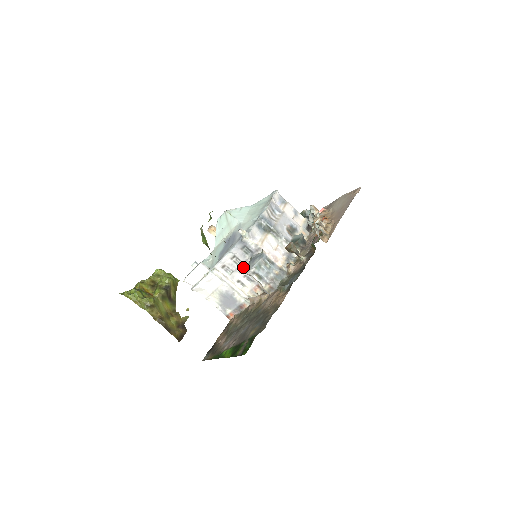
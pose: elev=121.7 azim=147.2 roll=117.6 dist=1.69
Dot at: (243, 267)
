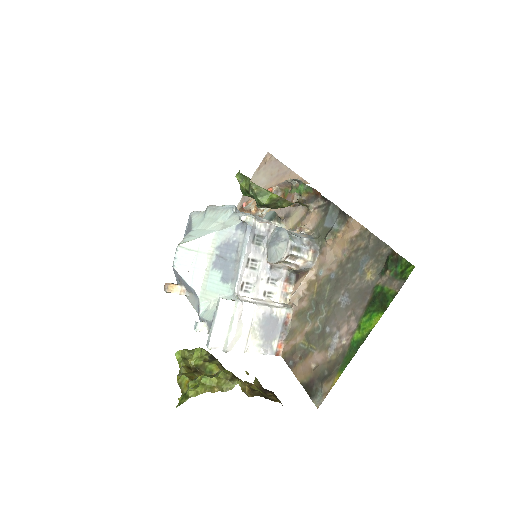
Dot at: (263, 267)
